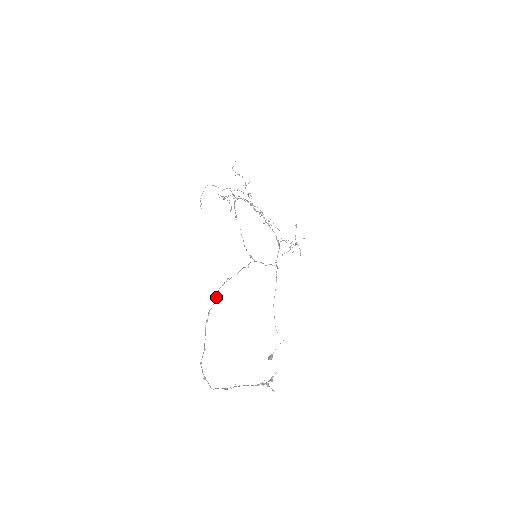
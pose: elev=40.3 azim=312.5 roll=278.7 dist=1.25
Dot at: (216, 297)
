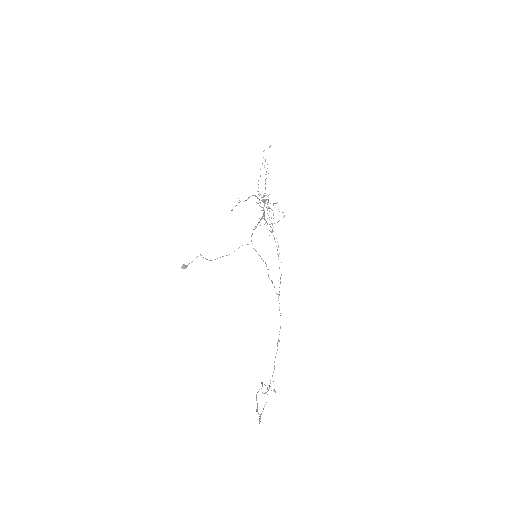
Dot at: occluded
